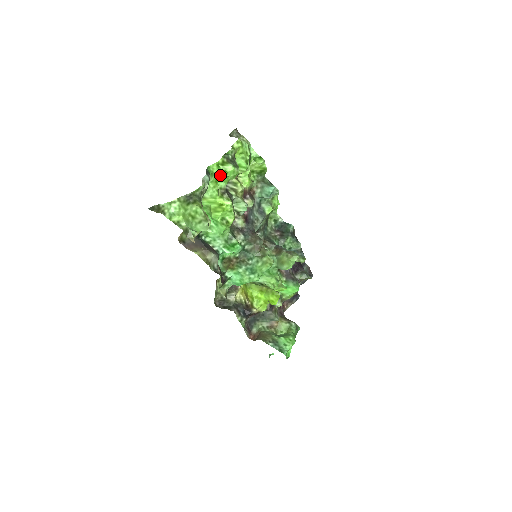
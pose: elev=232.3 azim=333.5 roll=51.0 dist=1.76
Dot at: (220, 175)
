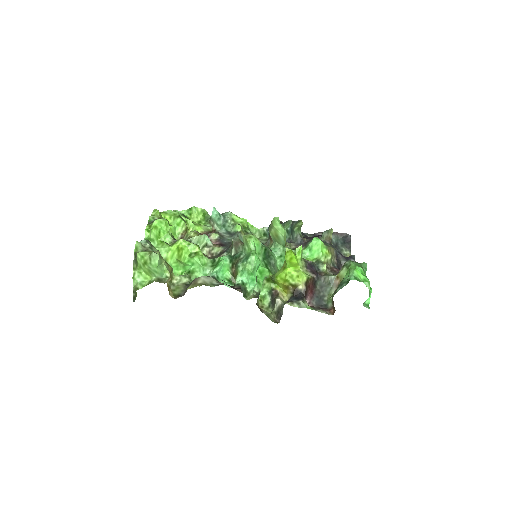
Dot at: (155, 234)
